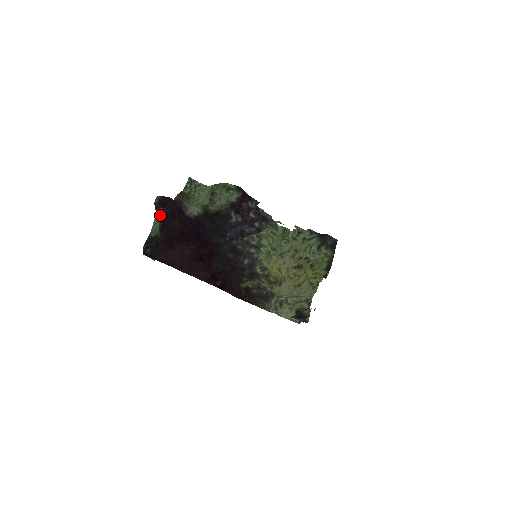
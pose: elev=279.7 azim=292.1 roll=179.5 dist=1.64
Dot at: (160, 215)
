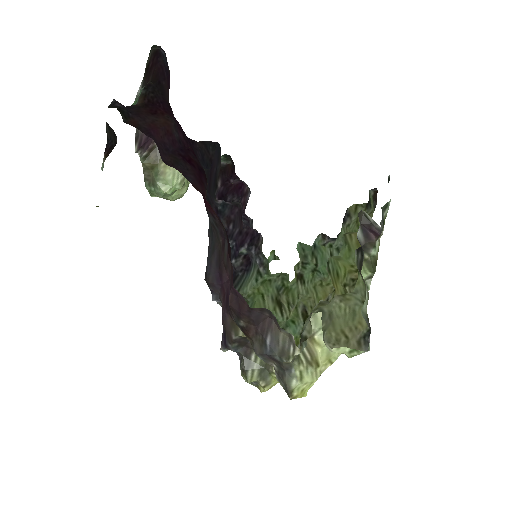
Dot at: (156, 58)
